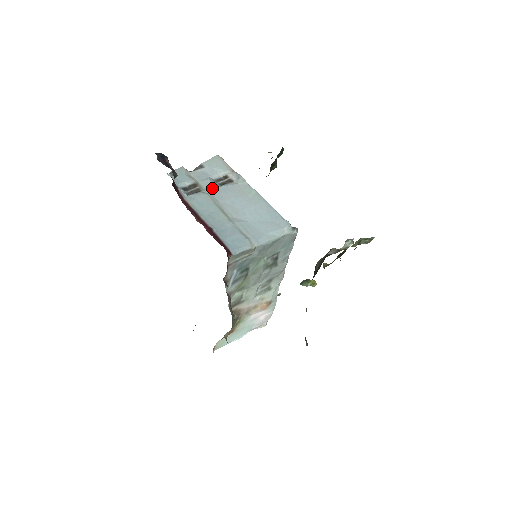
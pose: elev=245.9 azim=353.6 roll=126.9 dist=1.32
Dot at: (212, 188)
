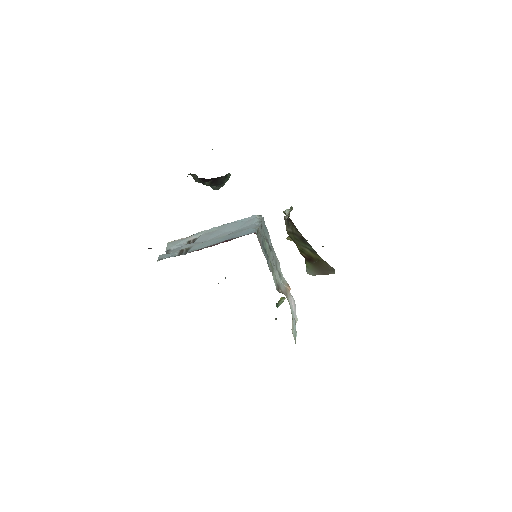
Dot at: (193, 244)
